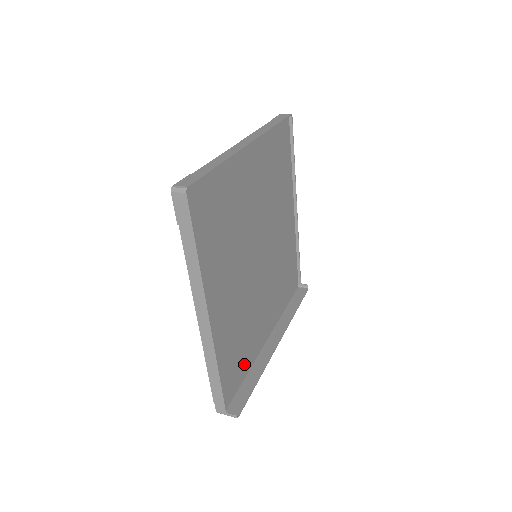
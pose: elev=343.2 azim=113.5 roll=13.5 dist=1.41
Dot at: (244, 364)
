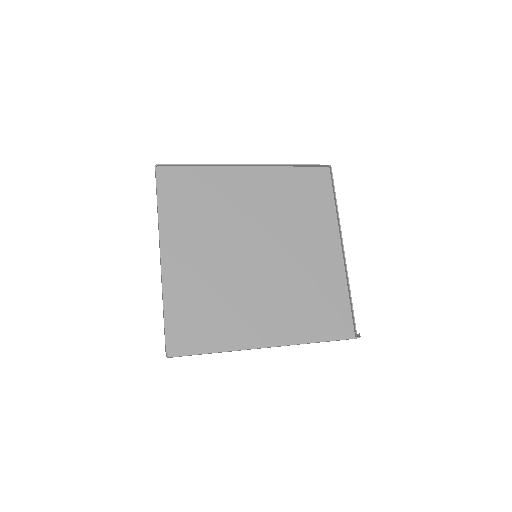
Dot at: (213, 337)
